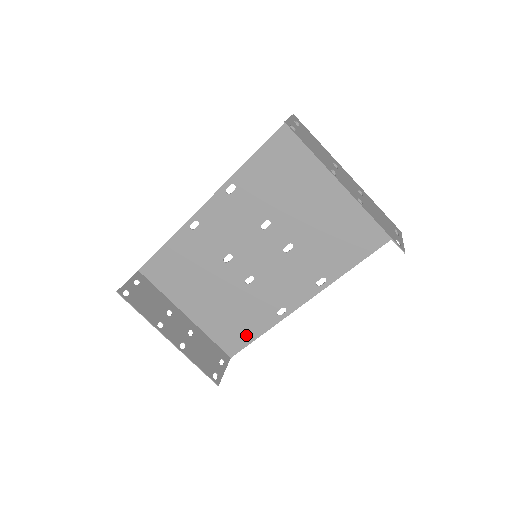
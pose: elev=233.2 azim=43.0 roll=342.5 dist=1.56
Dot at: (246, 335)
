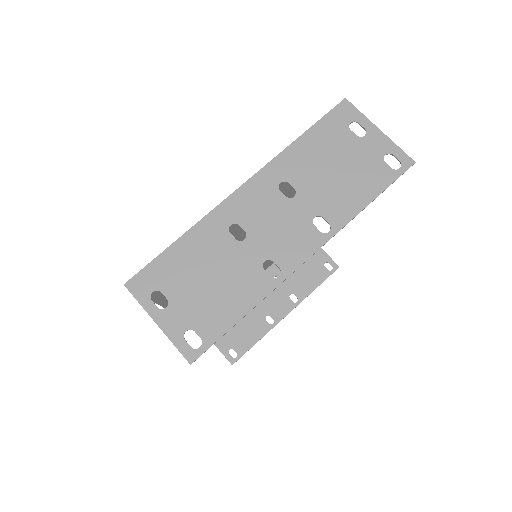
Dot at: occluded
